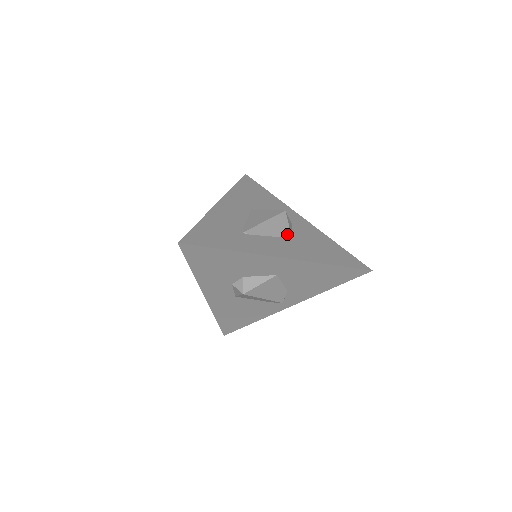
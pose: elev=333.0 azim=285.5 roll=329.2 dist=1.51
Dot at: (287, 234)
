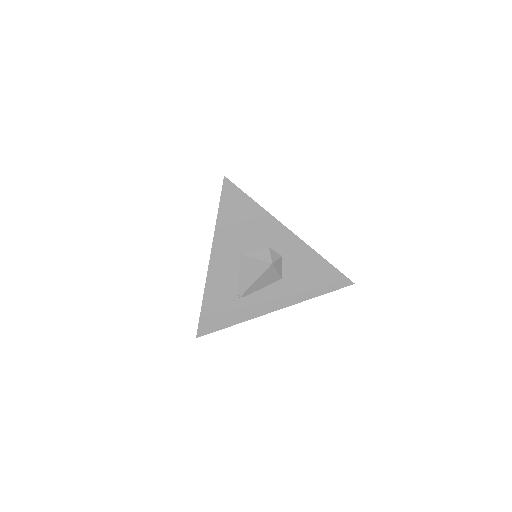
Dot at: (277, 279)
